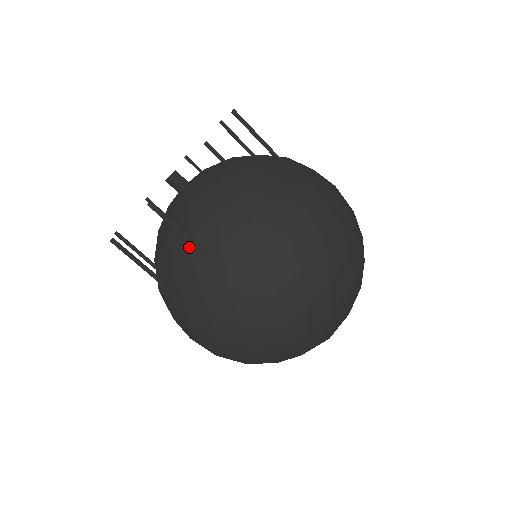
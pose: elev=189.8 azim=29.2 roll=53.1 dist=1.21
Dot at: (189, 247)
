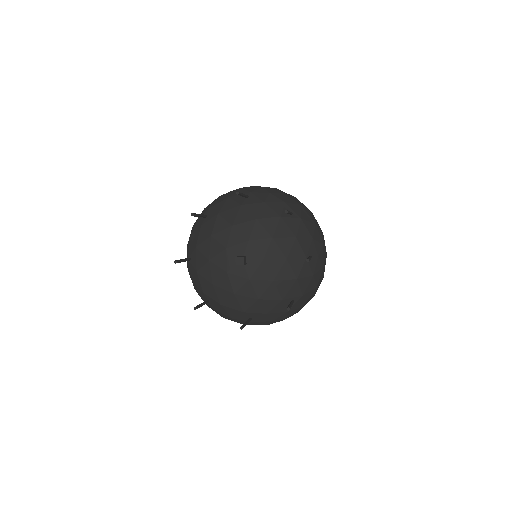
Dot at: (282, 303)
